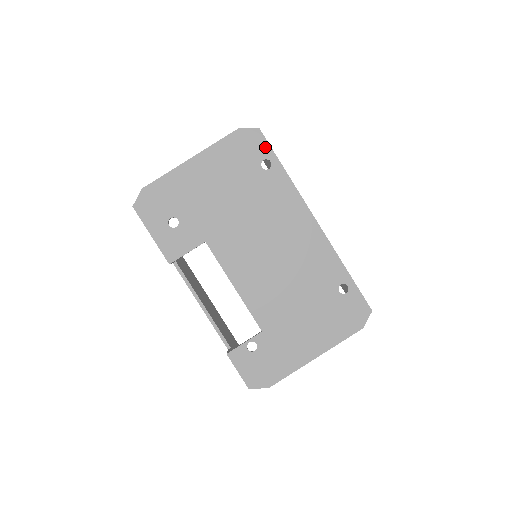
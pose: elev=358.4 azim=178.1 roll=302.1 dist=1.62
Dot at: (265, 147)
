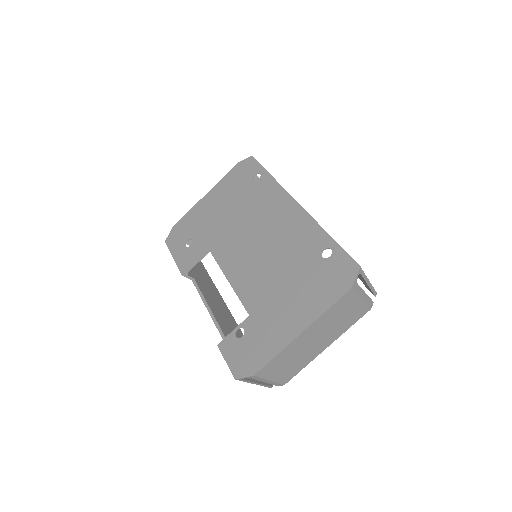
Dot at: (256, 166)
